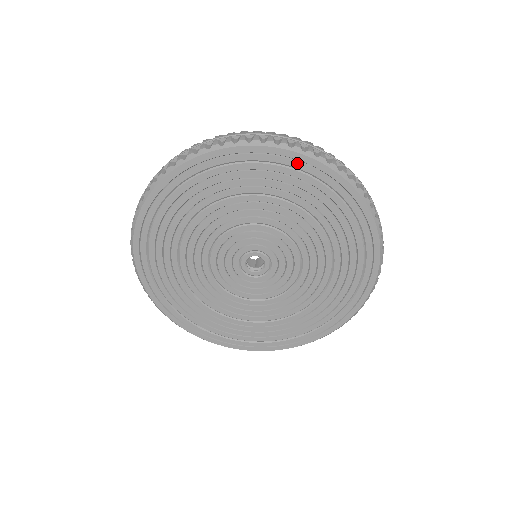
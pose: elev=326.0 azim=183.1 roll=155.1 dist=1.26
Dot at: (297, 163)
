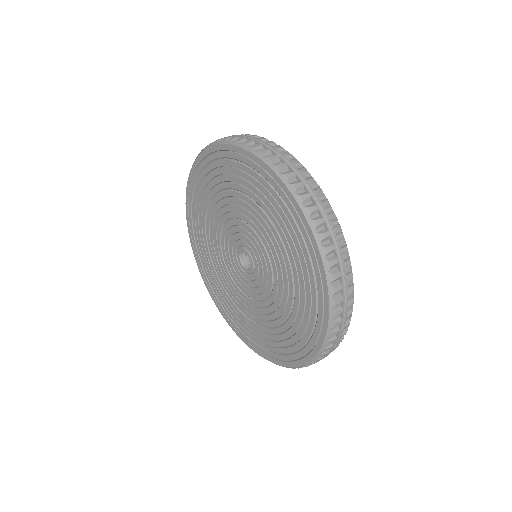
Dot at: (294, 210)
